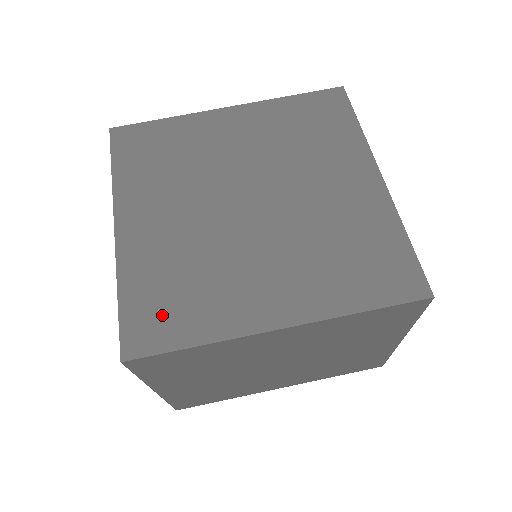
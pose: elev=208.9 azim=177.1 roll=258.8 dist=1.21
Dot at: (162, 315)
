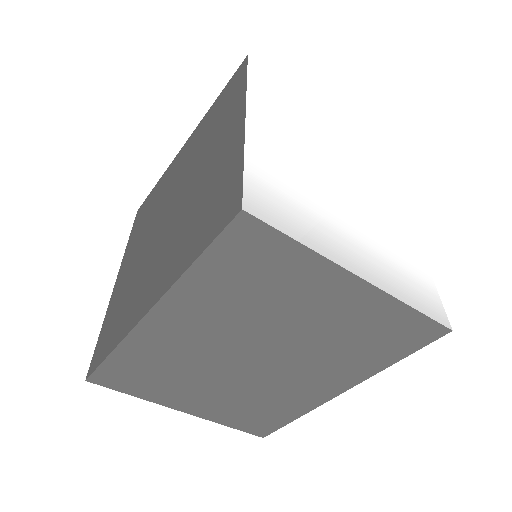
Dot at: (109, 334)
